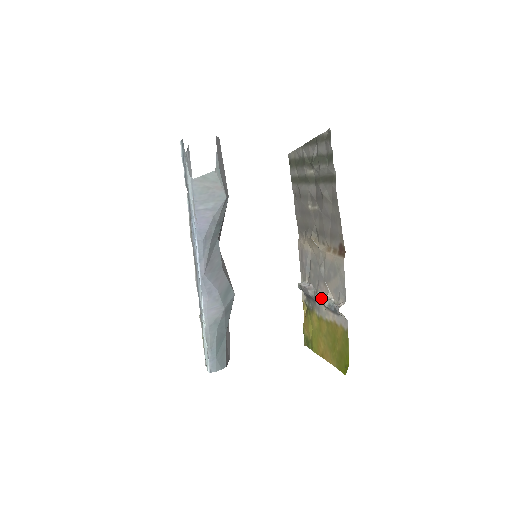
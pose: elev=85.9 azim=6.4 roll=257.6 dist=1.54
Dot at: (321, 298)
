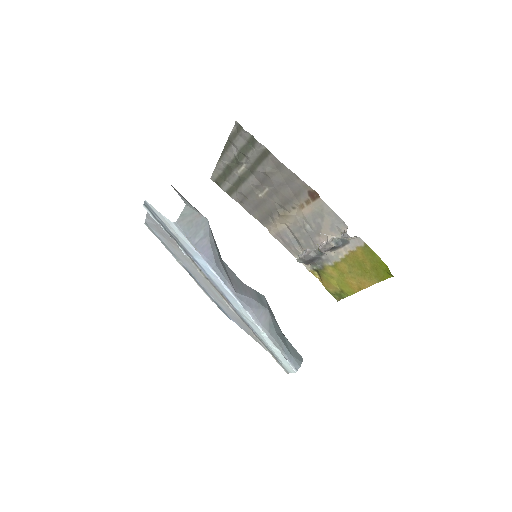
Dot at: (326, 245)
